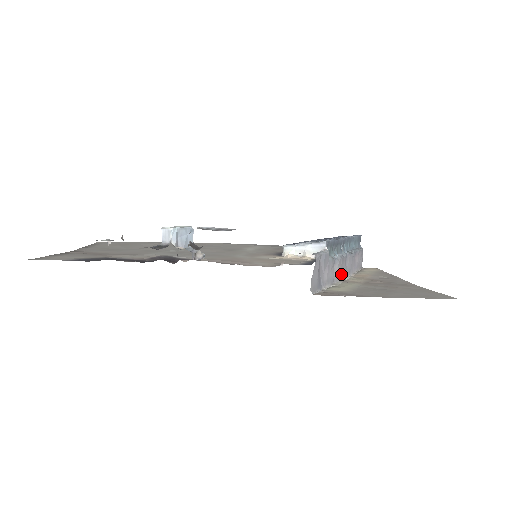
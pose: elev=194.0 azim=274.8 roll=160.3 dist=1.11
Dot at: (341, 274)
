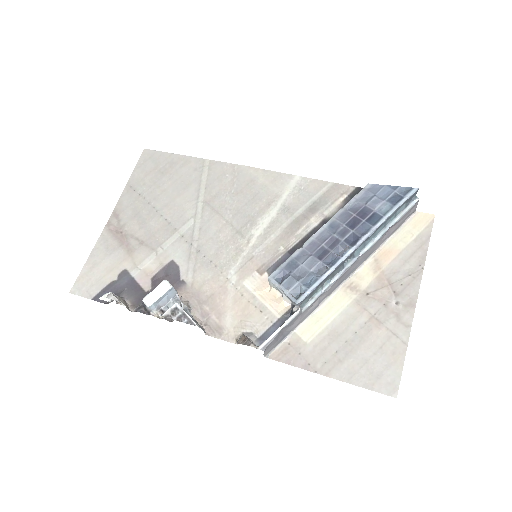
Dot at: (341, 281)
